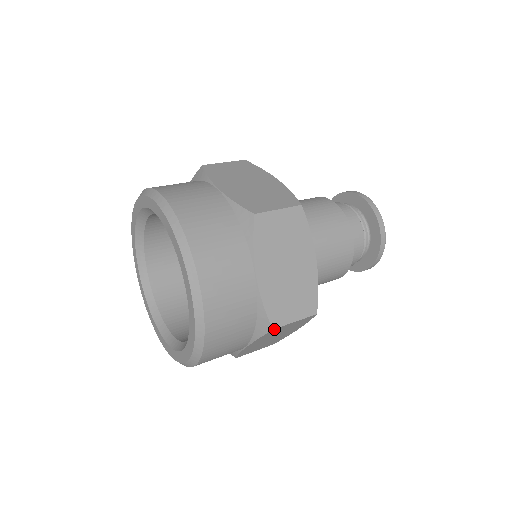
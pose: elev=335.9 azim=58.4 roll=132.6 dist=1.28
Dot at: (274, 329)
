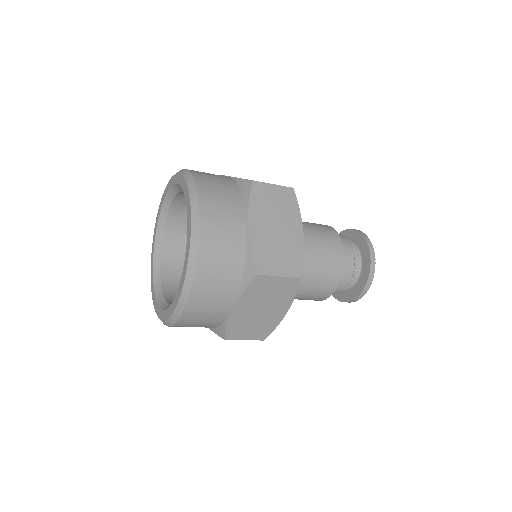
Dot at: (259, 276)
